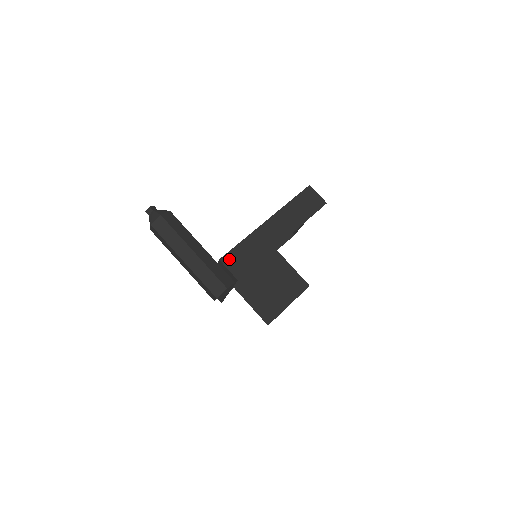
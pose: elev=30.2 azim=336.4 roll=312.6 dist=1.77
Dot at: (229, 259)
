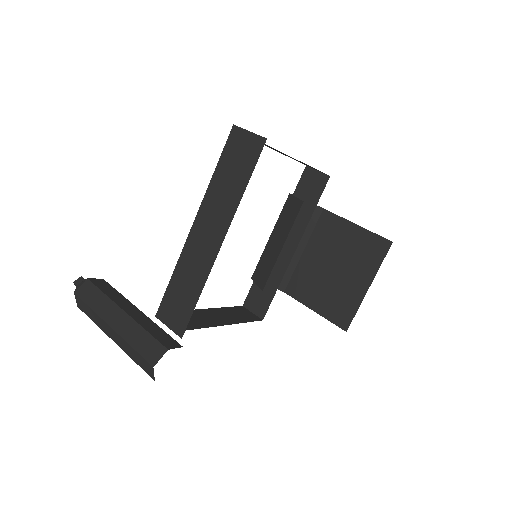
Dot at: (165, 311)
